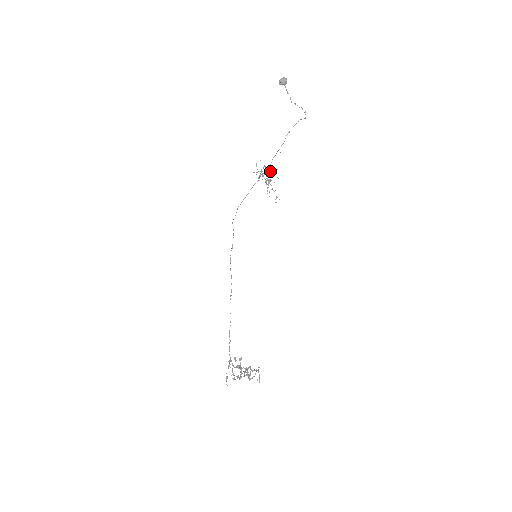
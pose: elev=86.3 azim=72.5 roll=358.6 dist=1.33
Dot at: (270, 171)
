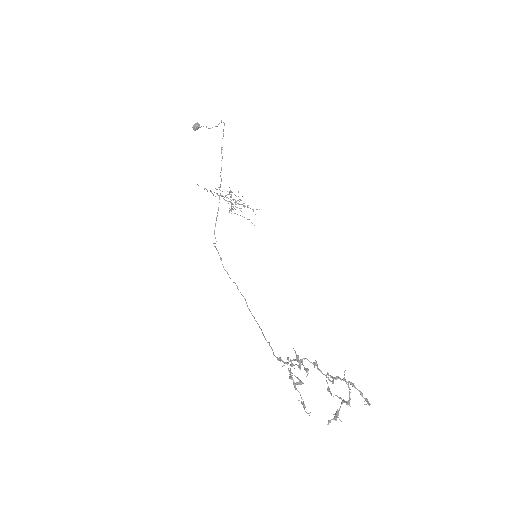
Dot at: (229, 191)
